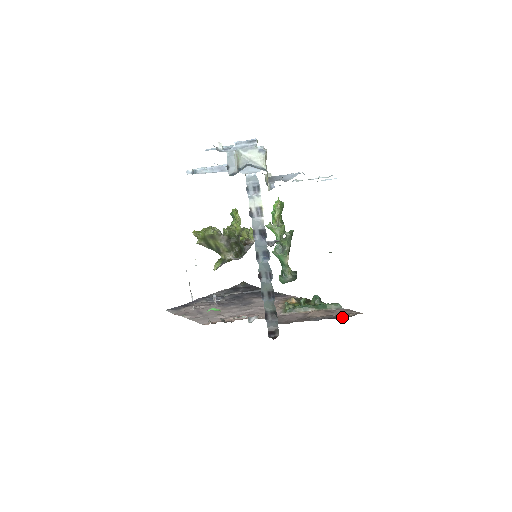
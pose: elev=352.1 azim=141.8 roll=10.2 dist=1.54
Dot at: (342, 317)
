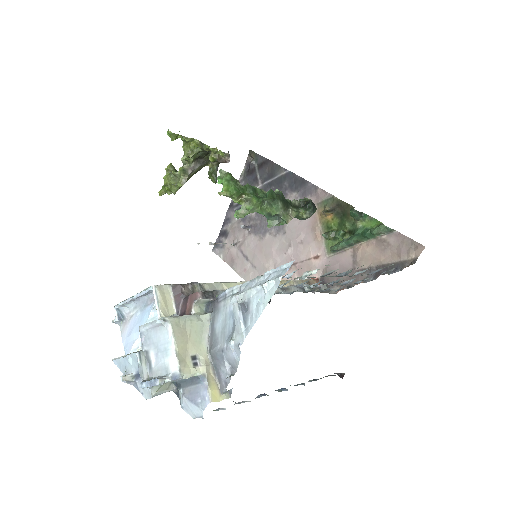
Dot at: (400, 266)
